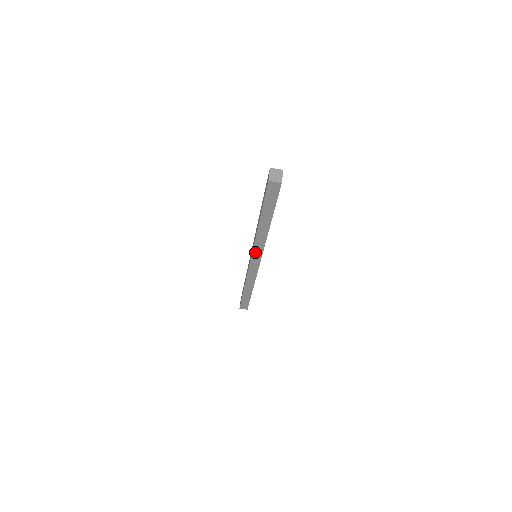
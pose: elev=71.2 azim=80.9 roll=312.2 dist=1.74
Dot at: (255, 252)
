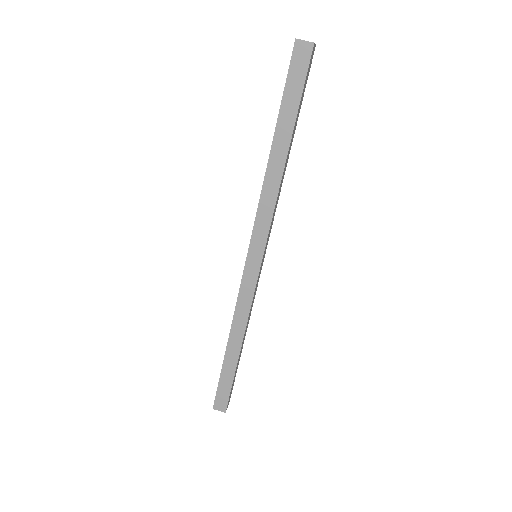
Dot at: (256, 232)
